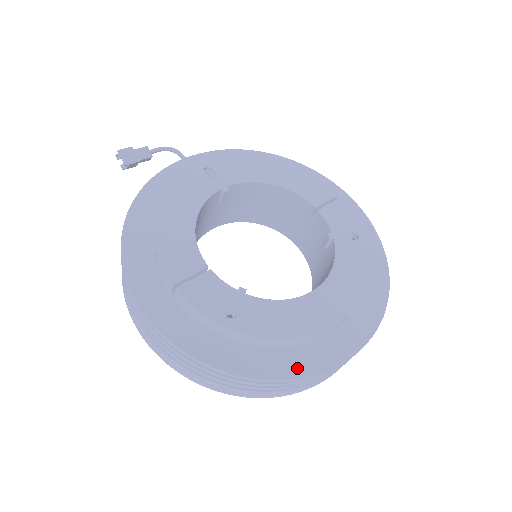
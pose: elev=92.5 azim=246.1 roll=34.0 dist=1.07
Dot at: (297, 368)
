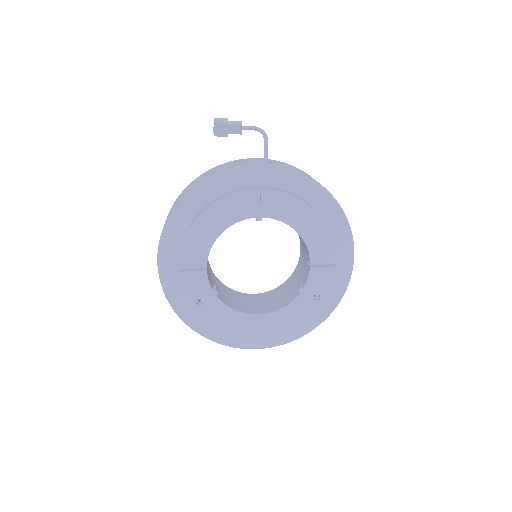
Dot at: (219, 338)
